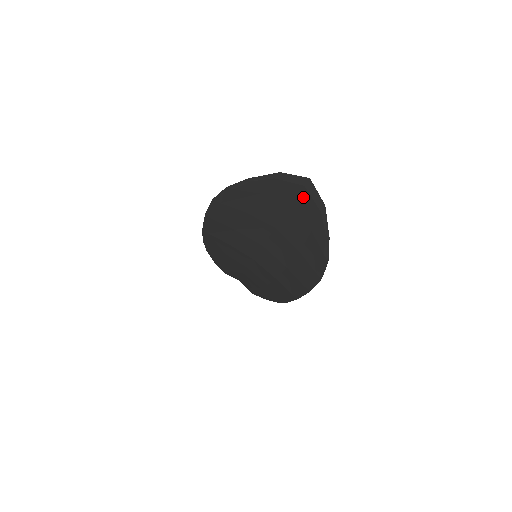
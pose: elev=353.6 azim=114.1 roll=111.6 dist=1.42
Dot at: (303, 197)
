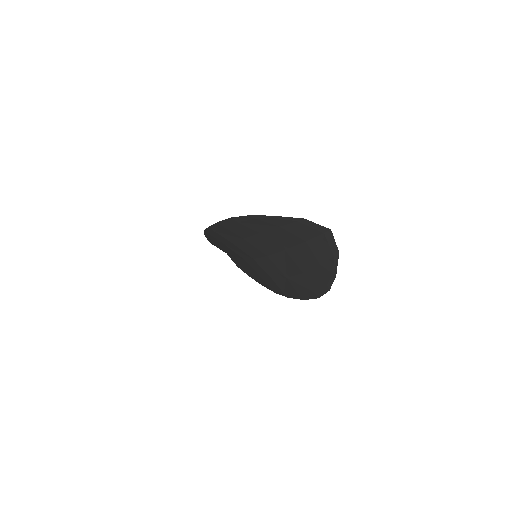
Dot at: (320, 240)
